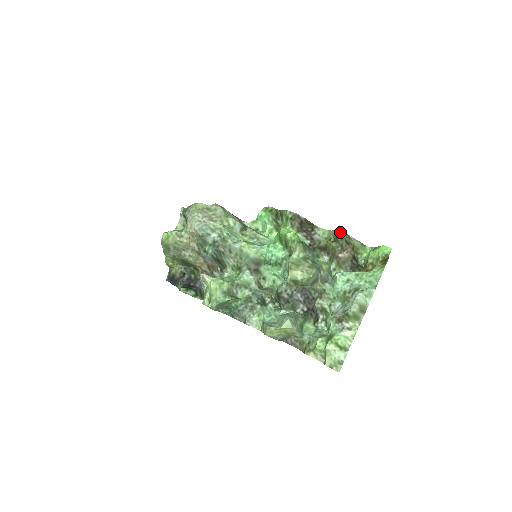
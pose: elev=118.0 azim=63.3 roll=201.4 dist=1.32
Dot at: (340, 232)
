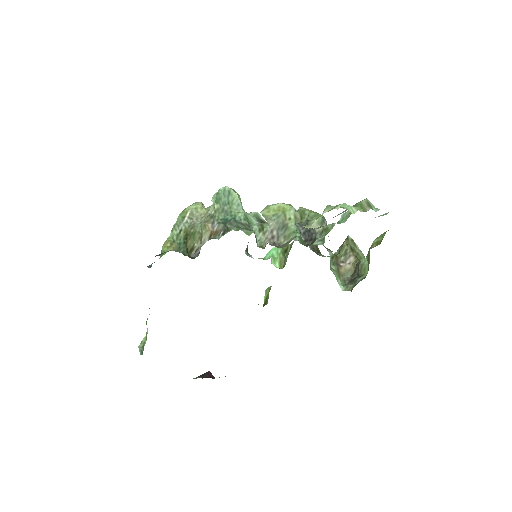
Dot at: (347, 236)
